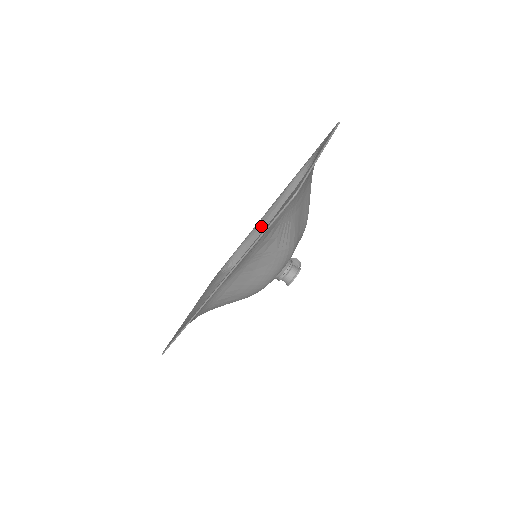
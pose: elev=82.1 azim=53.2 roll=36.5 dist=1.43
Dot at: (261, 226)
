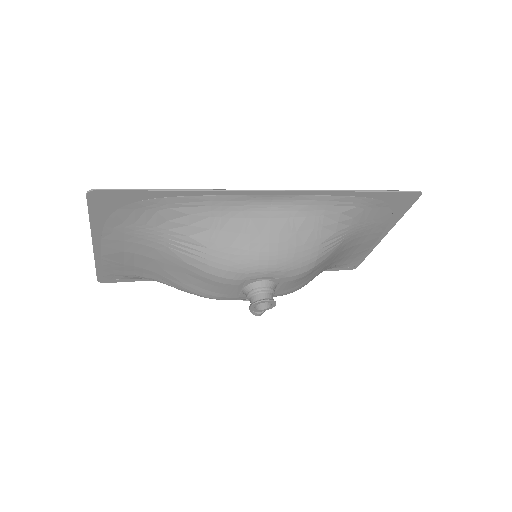
Dot at: occluded
